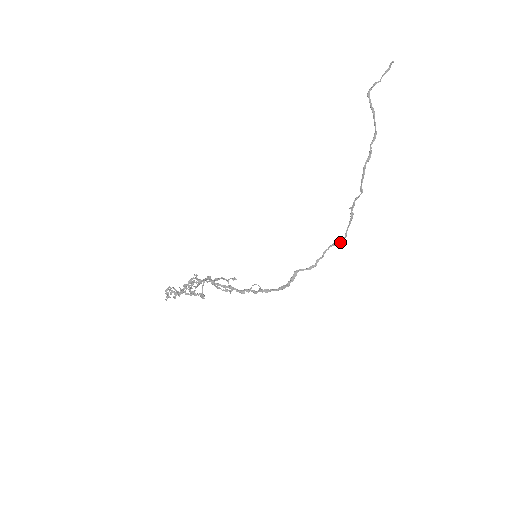
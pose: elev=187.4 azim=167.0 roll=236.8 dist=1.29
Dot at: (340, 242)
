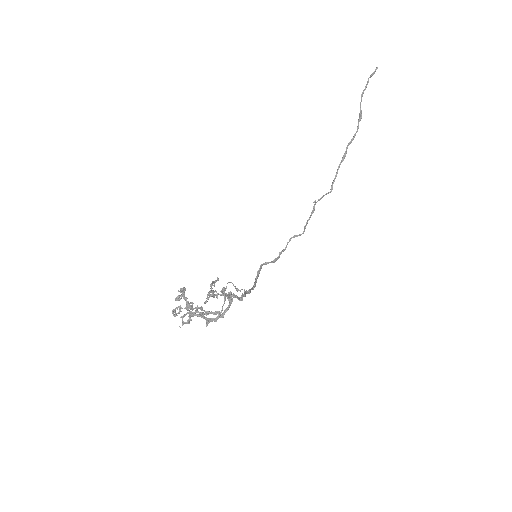
Dot at: (300, 235)
